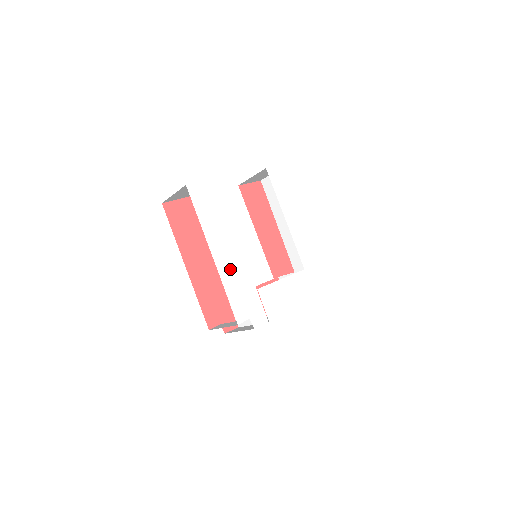
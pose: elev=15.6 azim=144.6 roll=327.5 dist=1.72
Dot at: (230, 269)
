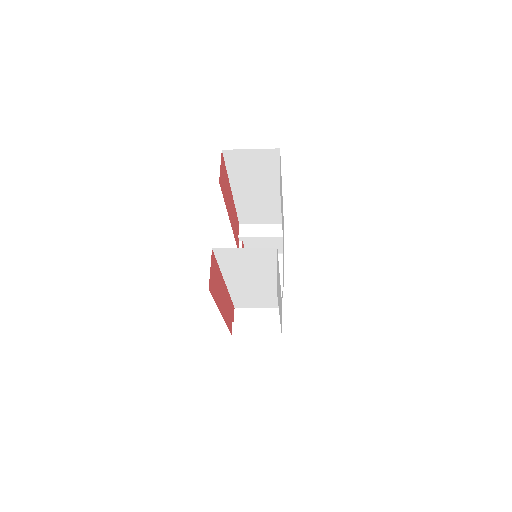
Dot at: (280, 308)
